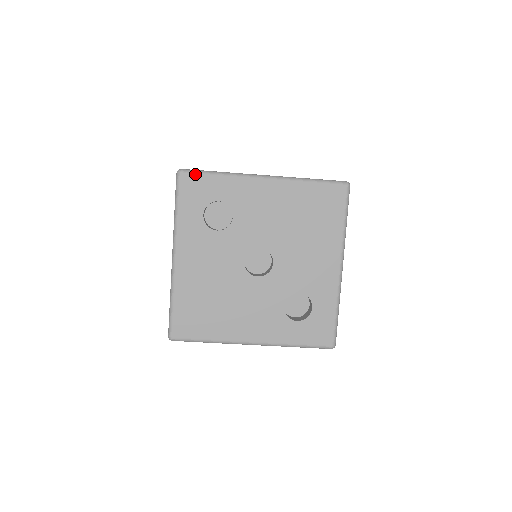
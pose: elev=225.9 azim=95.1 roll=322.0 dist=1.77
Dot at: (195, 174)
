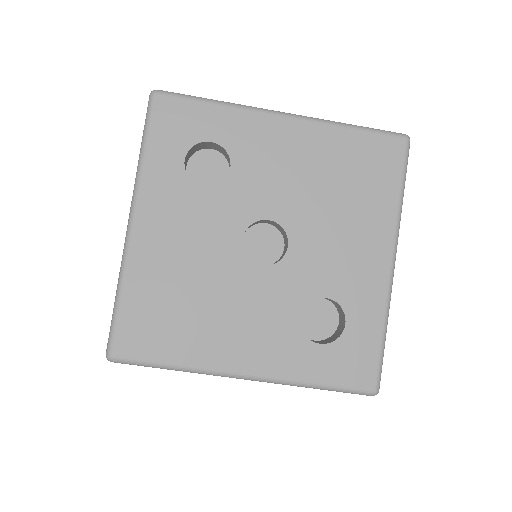
Dot at: (178, 98)
